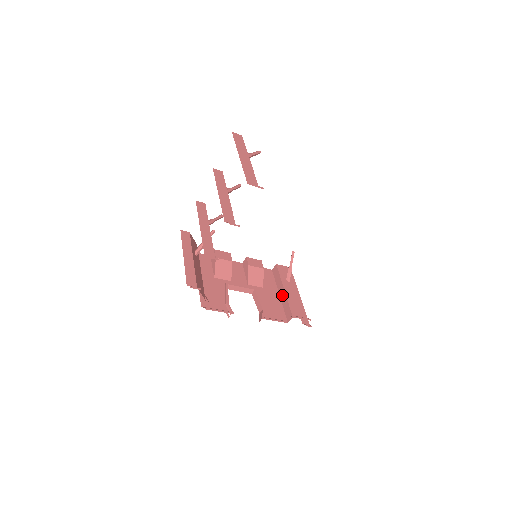
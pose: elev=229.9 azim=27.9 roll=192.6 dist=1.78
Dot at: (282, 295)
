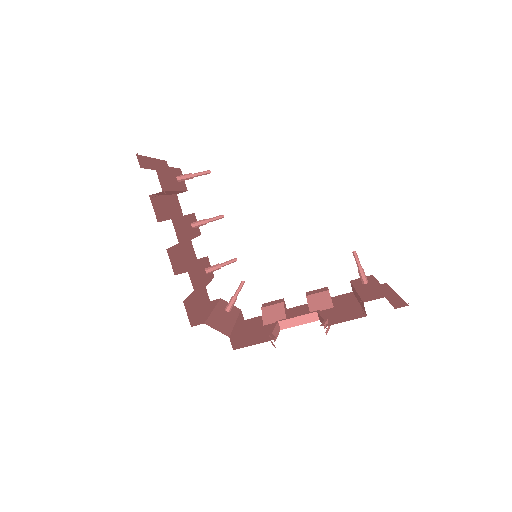
Dot at: (358, 299)
